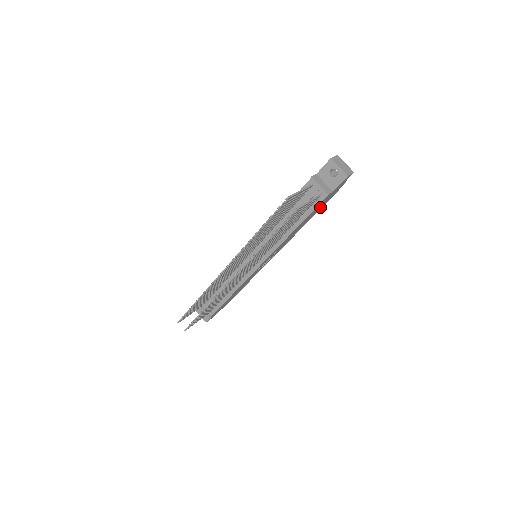
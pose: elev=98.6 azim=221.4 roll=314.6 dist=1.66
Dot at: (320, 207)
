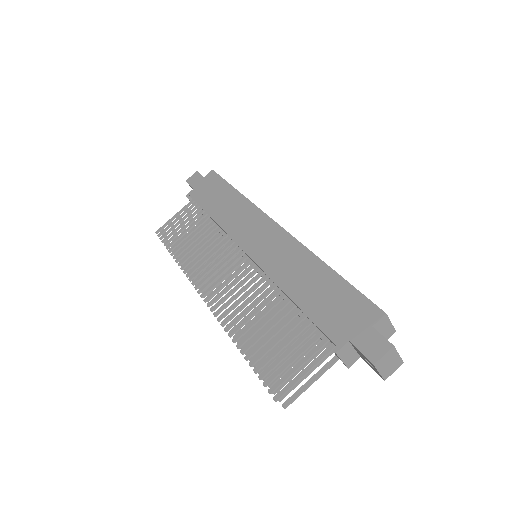
Dot at: occluded
